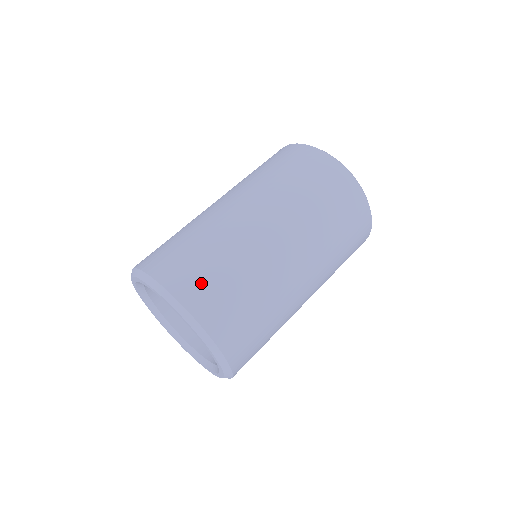
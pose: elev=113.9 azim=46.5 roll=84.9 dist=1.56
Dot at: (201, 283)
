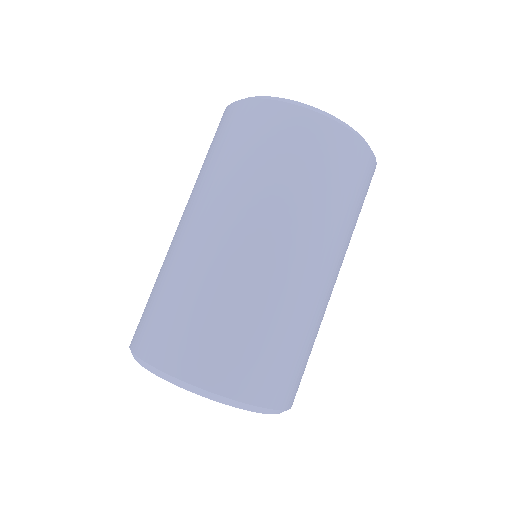
Dot at: (197, 347)
